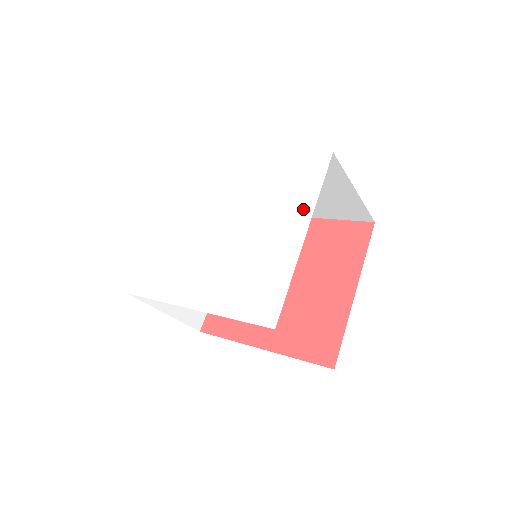
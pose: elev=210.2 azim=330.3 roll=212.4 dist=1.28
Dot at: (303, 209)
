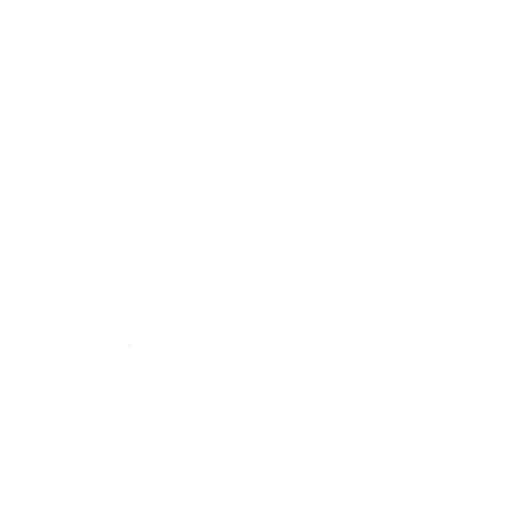
Dot at: (371, 274)
